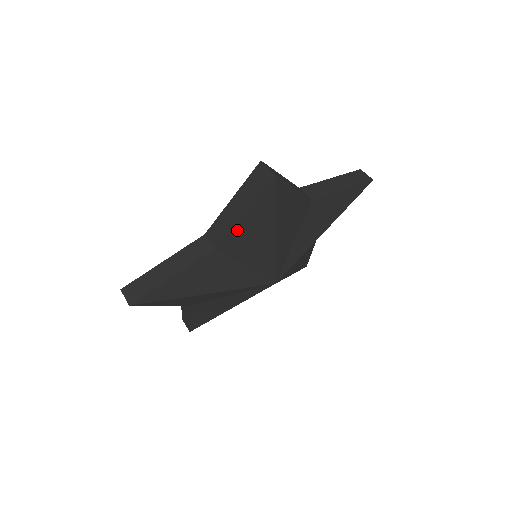
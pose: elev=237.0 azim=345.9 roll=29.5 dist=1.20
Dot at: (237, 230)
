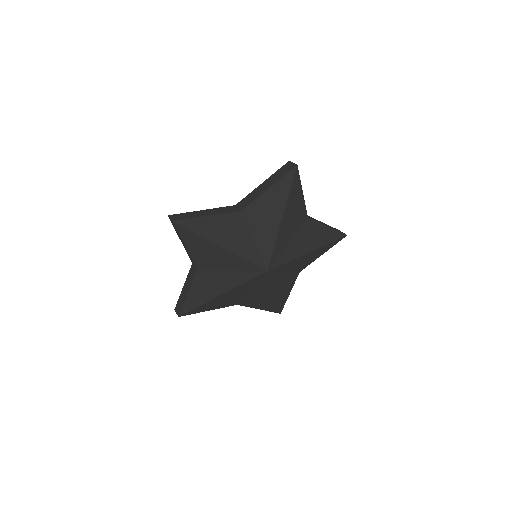
Dot at: (261, 200)
